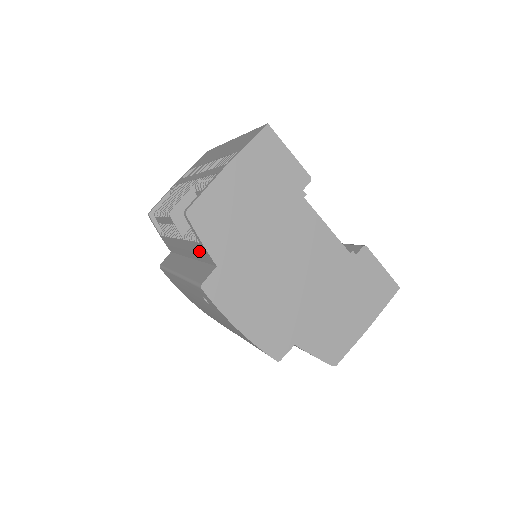
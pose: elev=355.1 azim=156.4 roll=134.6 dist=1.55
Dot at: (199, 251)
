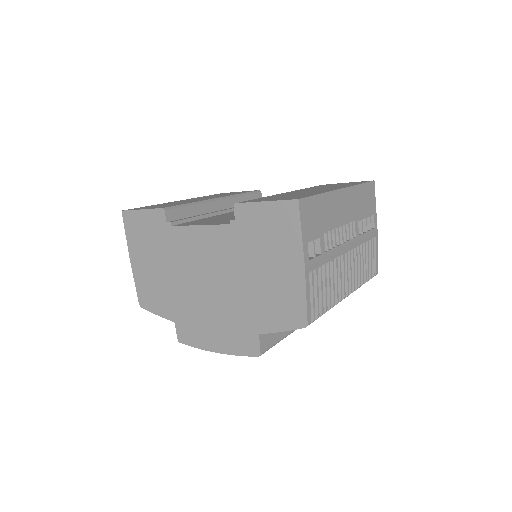
Dot at: occluded
